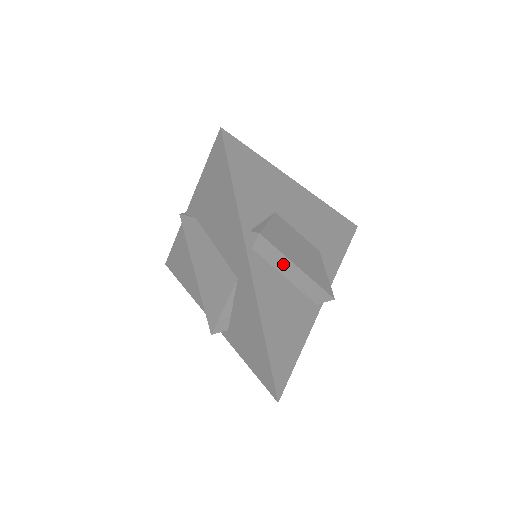
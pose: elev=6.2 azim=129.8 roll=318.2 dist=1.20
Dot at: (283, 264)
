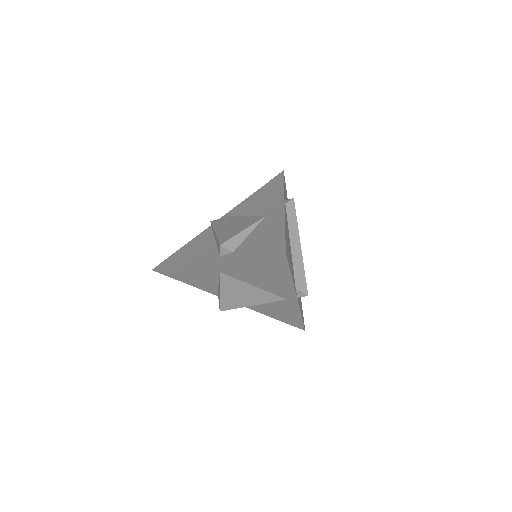
Dot at: (294, 231)
